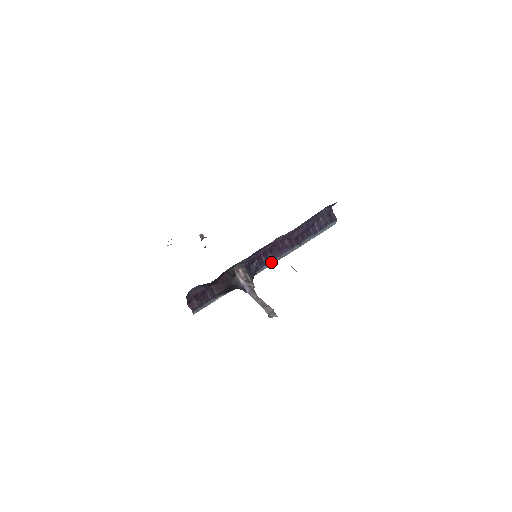
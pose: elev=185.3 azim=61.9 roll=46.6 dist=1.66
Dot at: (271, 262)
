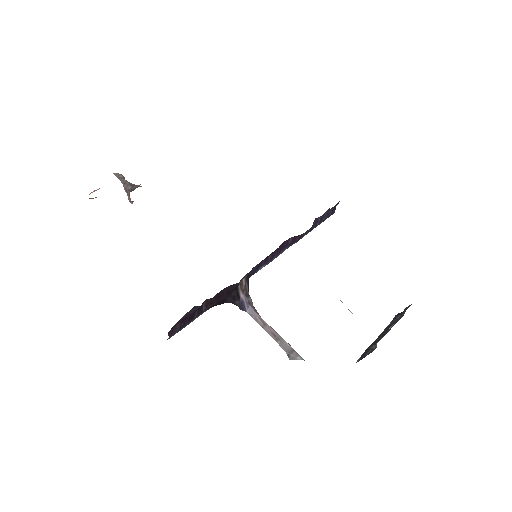
Dot at: (267, 264)
